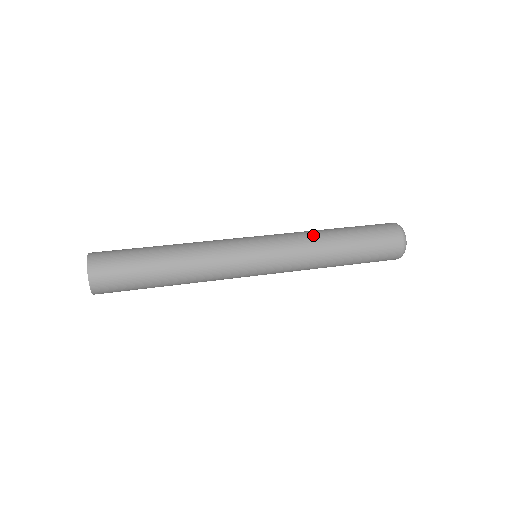
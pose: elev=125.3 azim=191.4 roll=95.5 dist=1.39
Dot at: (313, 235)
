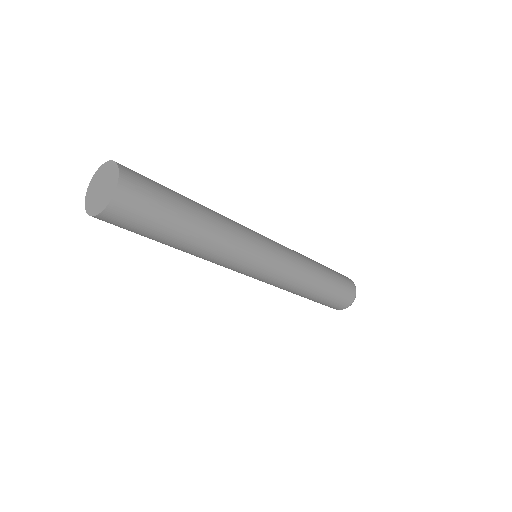
Dot at: occluded
